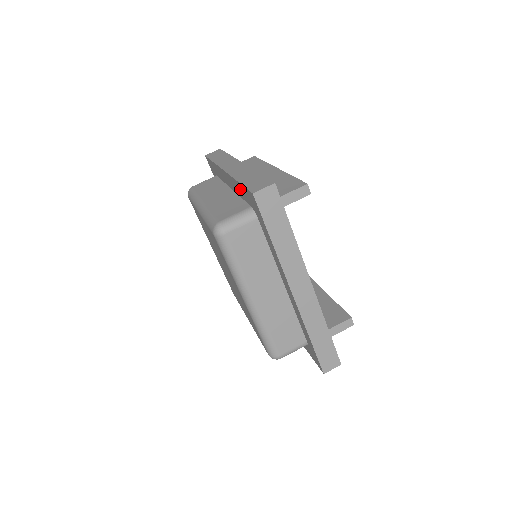
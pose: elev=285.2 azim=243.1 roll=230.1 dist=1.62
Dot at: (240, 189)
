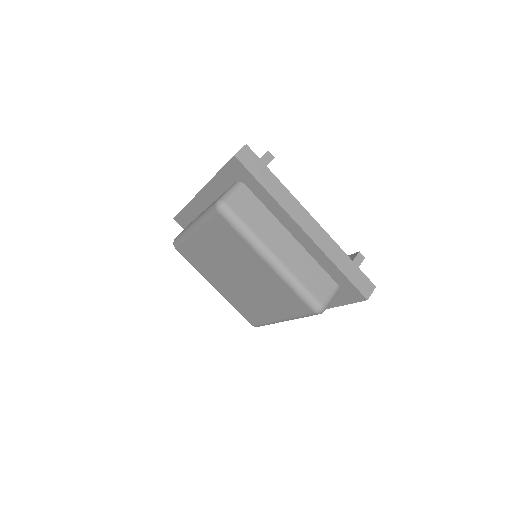
Dot at: (220, 181)
